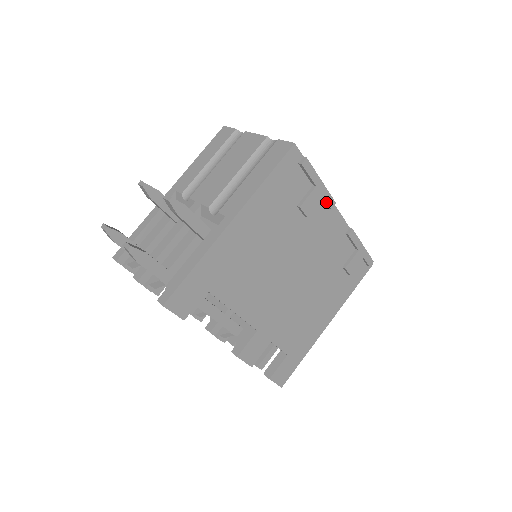
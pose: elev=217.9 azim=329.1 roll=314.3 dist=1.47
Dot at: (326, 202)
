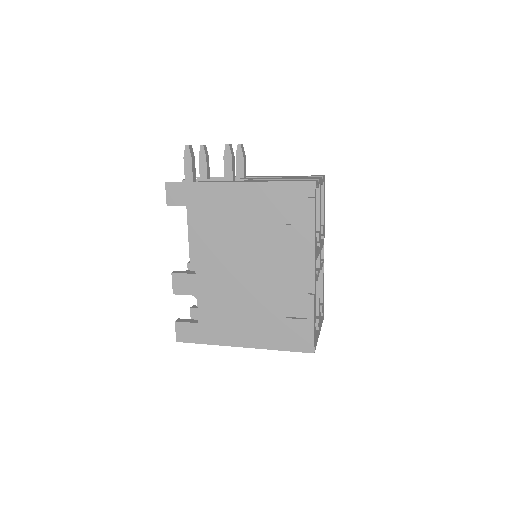
Dot at: (308, 247)
